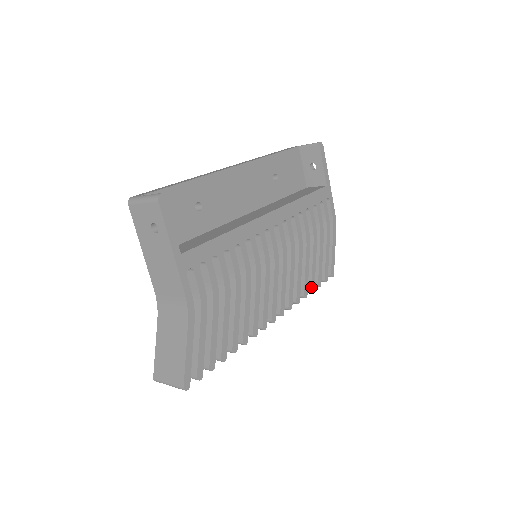
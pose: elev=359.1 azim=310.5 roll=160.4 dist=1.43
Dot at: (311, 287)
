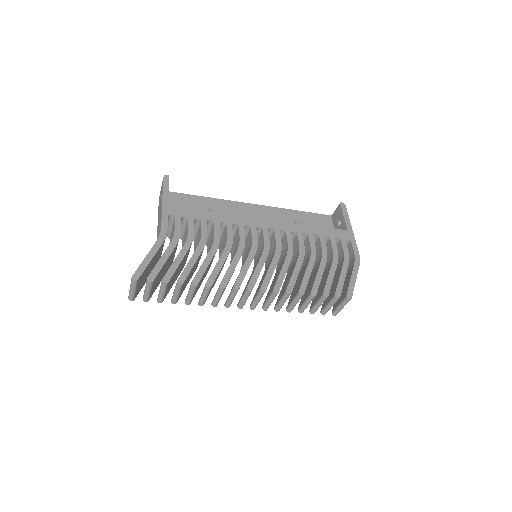
Dot at: (311, 291)
